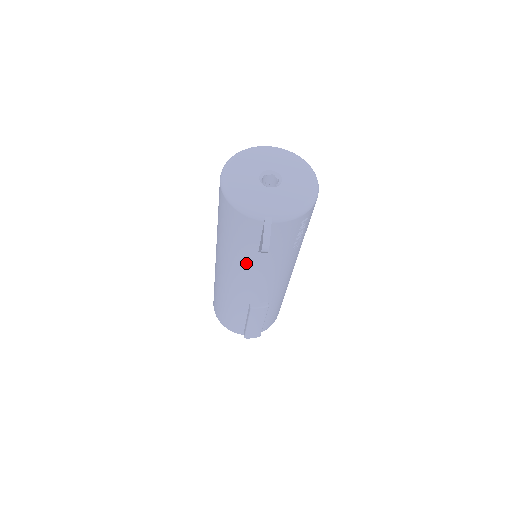
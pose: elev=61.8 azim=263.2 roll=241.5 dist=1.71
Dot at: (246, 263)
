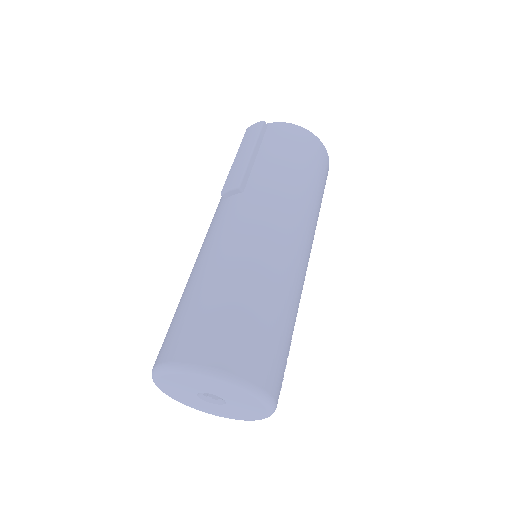
Dot at: occluded
